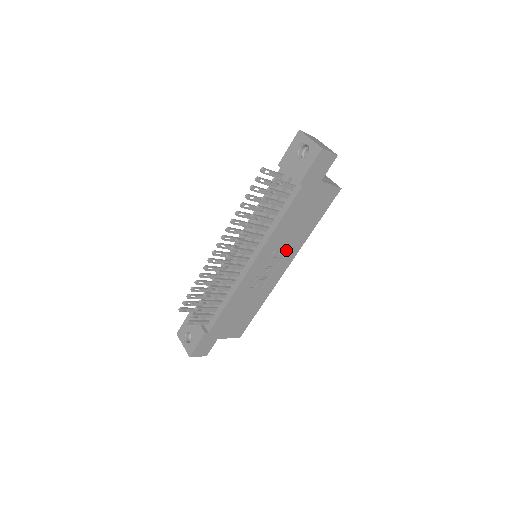
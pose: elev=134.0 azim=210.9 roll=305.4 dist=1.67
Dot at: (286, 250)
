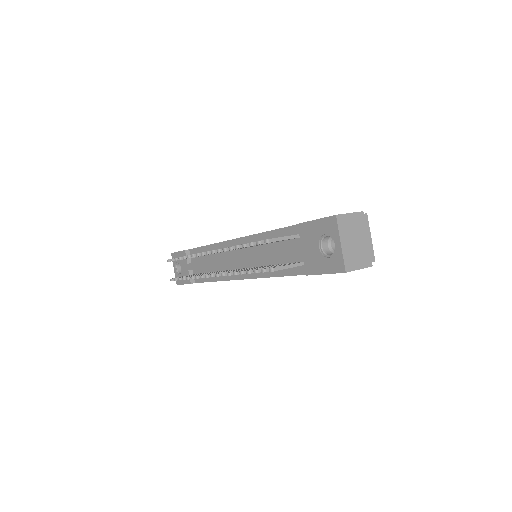
Dot at: occluded
